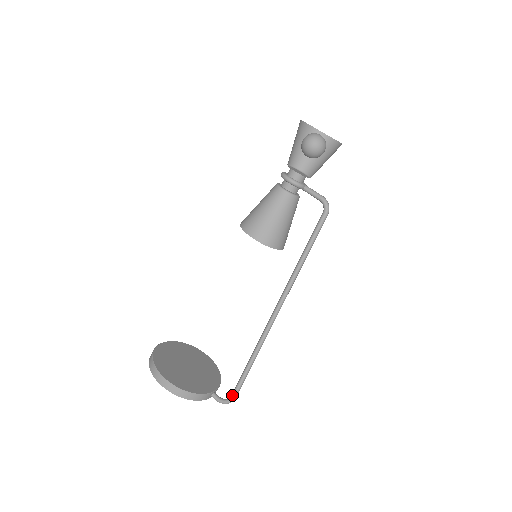
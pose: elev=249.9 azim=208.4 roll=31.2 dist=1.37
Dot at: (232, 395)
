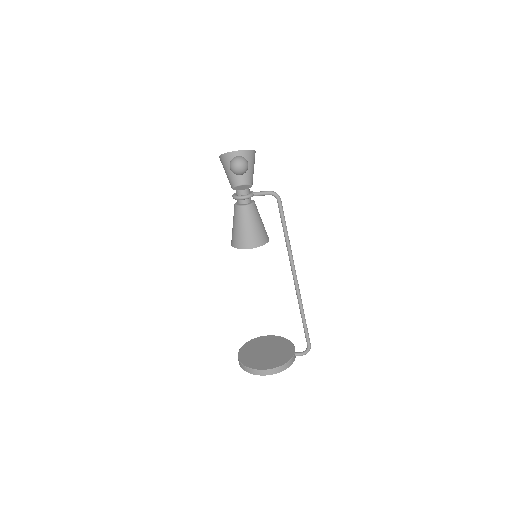
Dot at: (307, 345)
